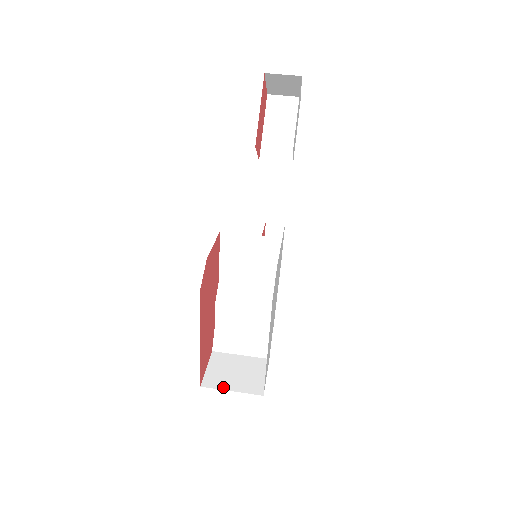
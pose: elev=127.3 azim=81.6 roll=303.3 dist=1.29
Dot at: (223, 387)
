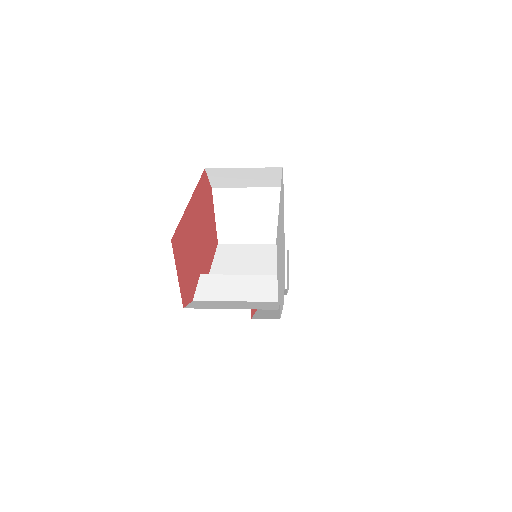
Dot at: occluded
